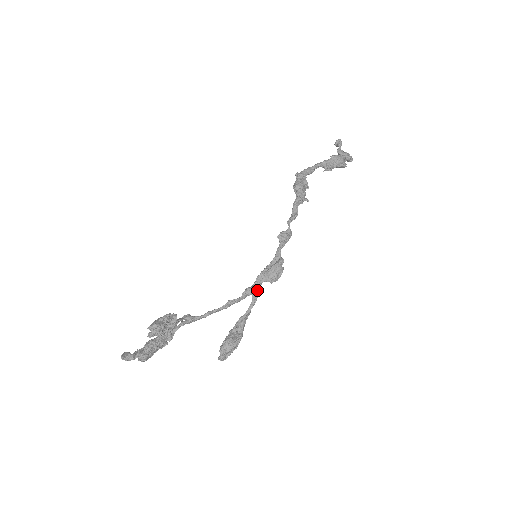
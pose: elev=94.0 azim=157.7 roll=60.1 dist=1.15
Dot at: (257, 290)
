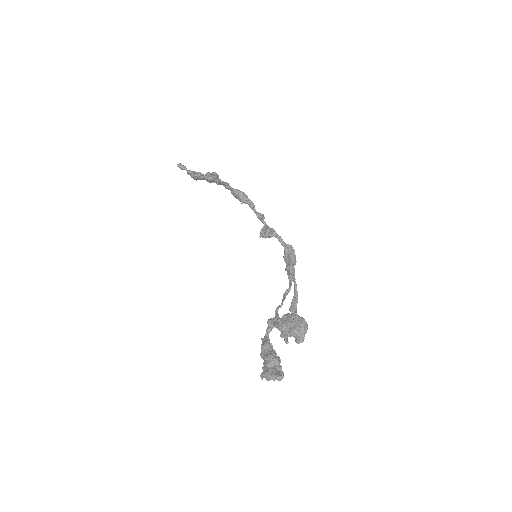
Dot at: (294, 273)
